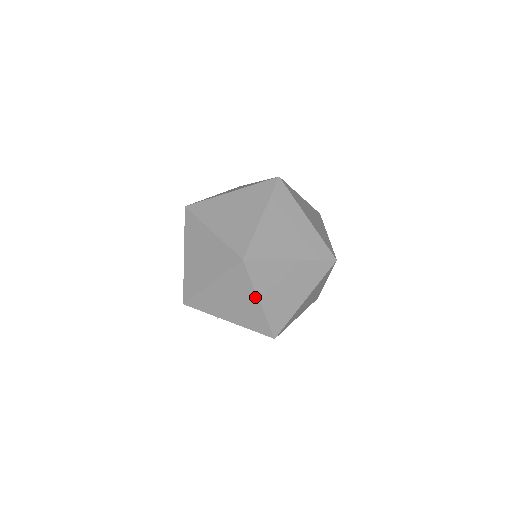
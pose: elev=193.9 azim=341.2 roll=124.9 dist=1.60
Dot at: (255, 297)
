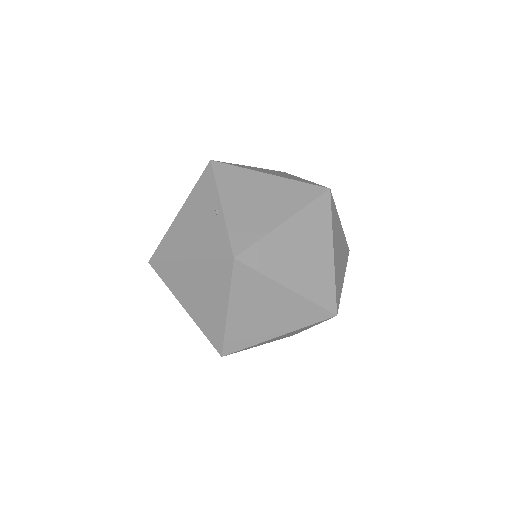
Dot at: occluded
